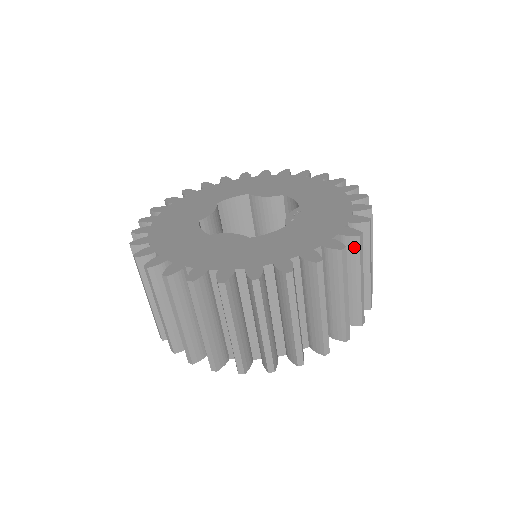
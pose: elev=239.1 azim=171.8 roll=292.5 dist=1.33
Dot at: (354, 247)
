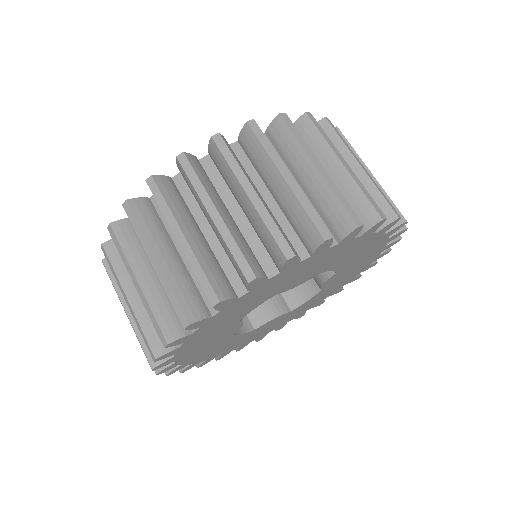
Dot at: (217, 154)
